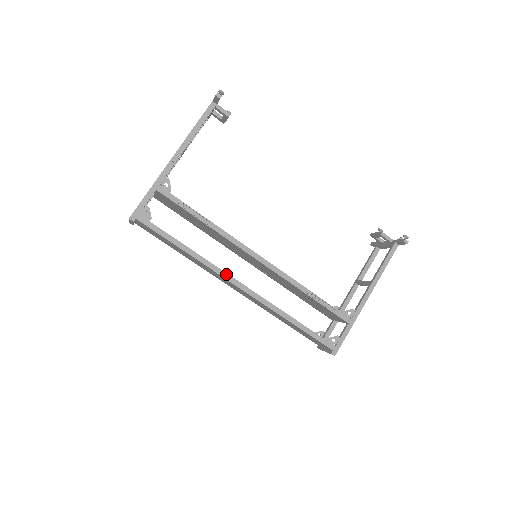
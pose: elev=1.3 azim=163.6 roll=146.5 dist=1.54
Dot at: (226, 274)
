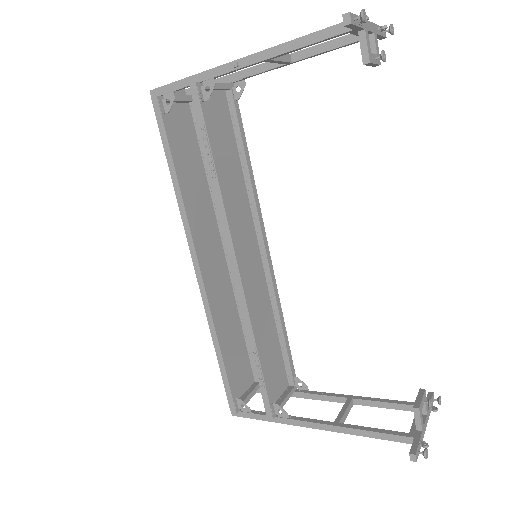
Dot at: (192, 241)
